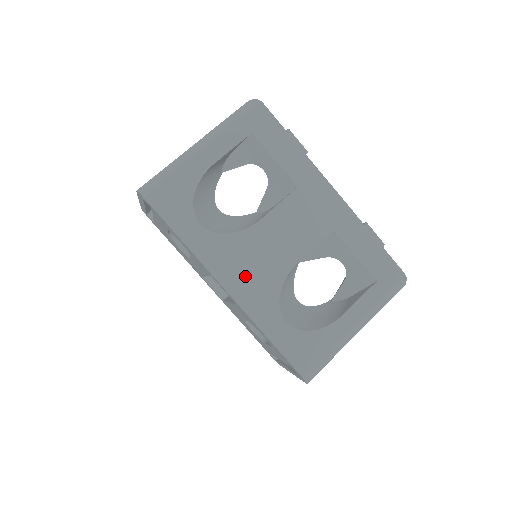
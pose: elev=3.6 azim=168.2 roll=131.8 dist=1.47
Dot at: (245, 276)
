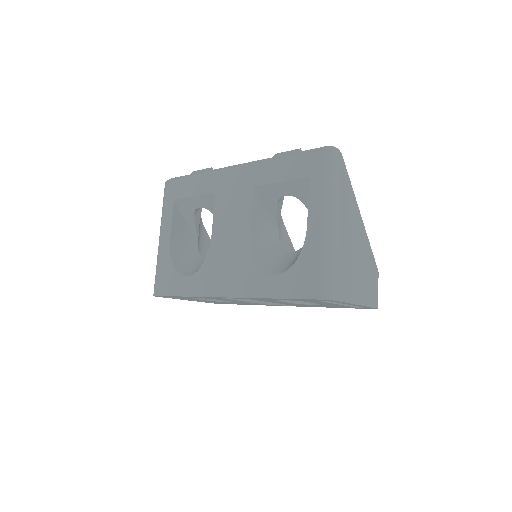
Dot at: (229, 276)
